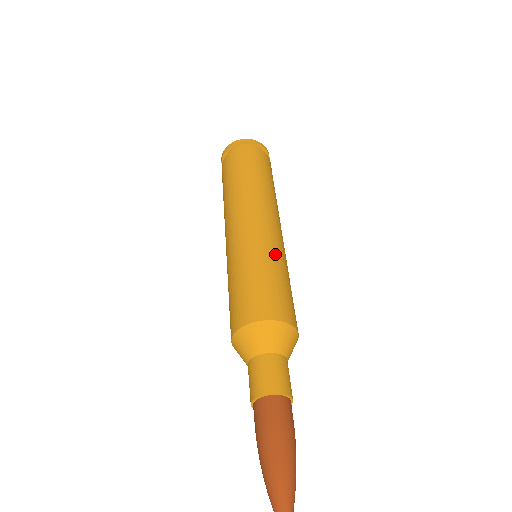
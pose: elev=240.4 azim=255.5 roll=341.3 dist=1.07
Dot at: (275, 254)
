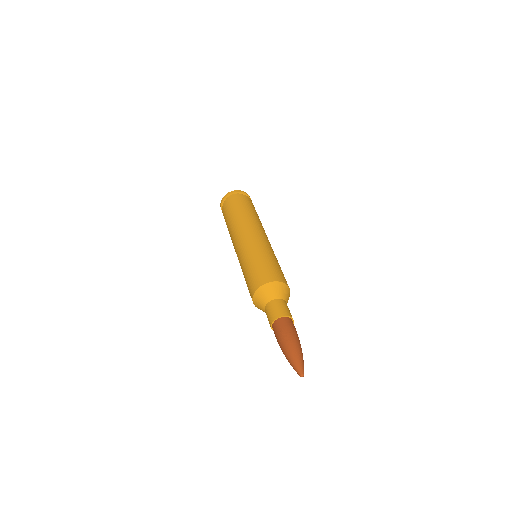
Dot at: occluded
